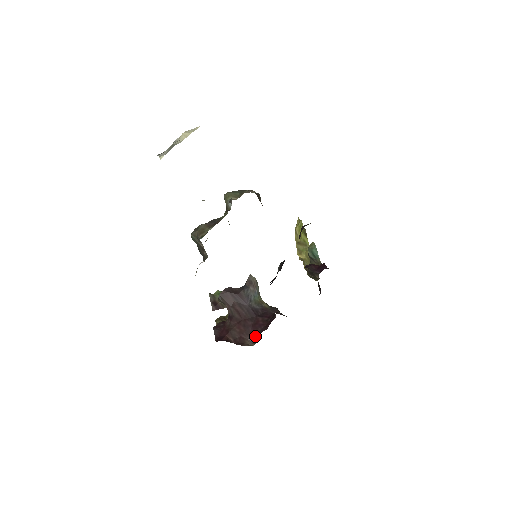
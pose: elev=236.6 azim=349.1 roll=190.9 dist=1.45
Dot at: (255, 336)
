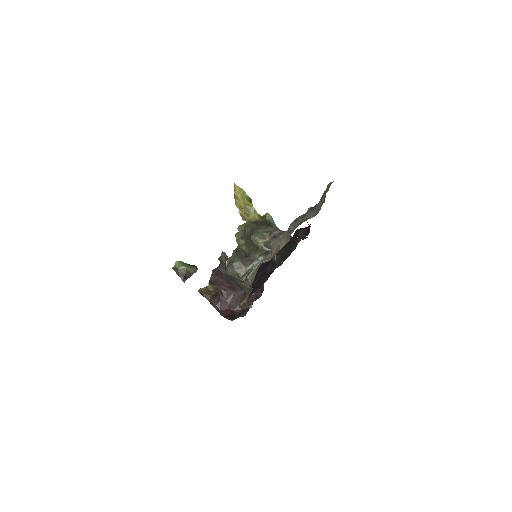
Dot at: (250, 300)
